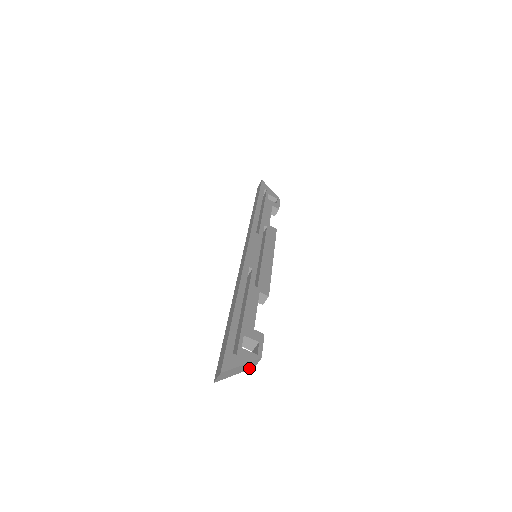
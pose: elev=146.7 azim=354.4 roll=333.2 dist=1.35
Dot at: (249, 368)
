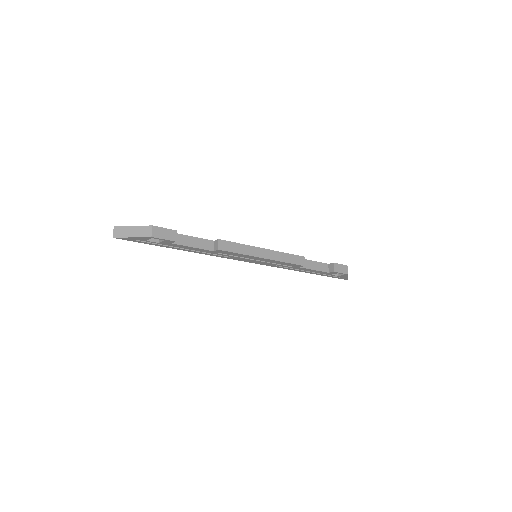
Dot at: (145, 236)
